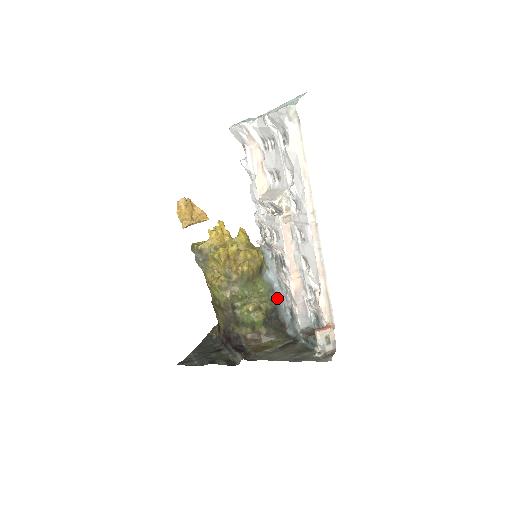
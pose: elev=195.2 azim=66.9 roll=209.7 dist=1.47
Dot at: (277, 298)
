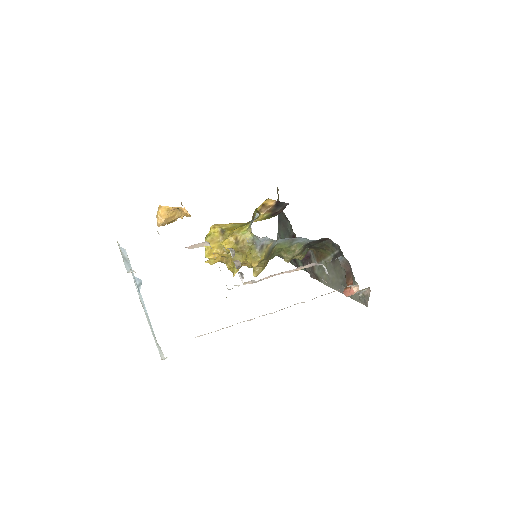
Dot at: (301, 239)
